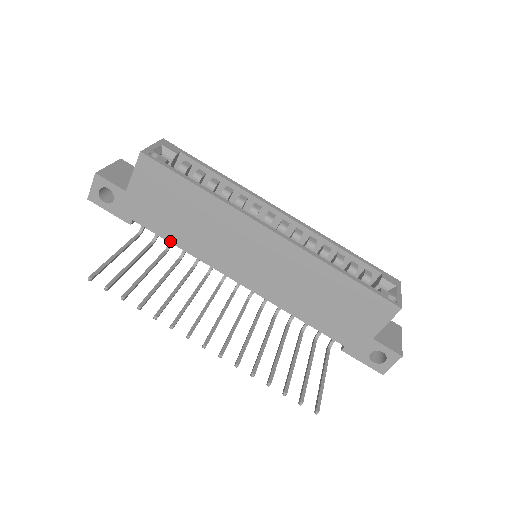
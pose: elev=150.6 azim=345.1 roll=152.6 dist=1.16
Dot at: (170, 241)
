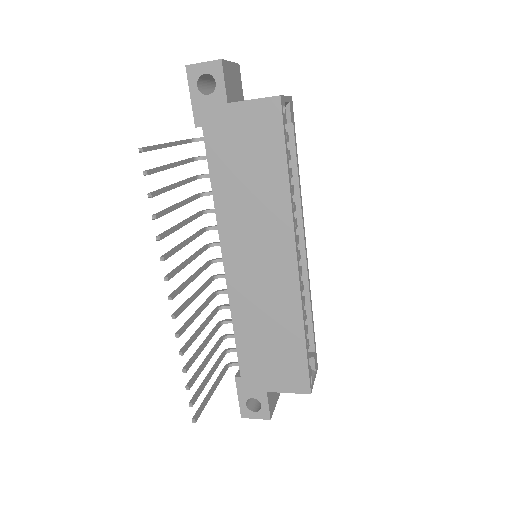
Dot at: (211, 176)
